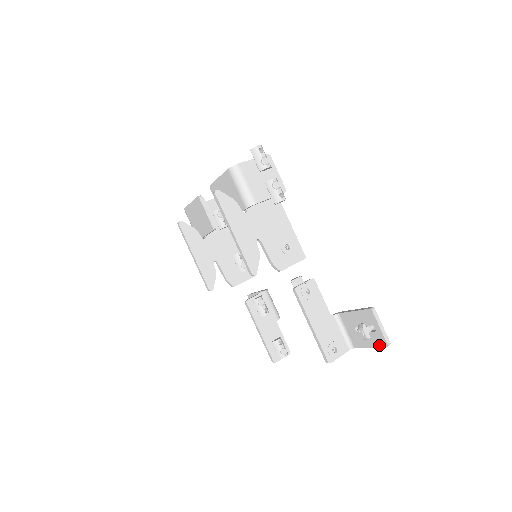
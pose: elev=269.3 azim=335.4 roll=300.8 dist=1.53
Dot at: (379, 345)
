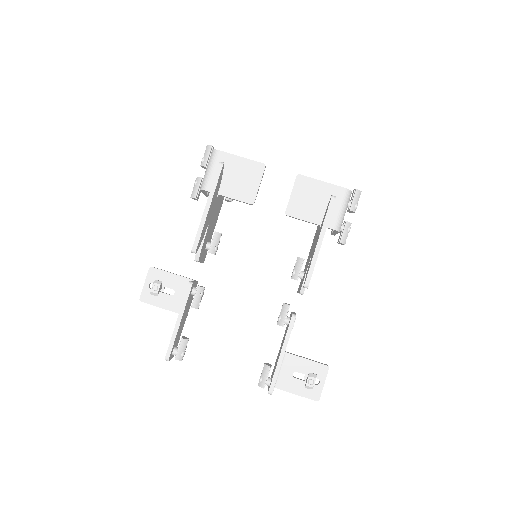
Dot at: (310, 396)
